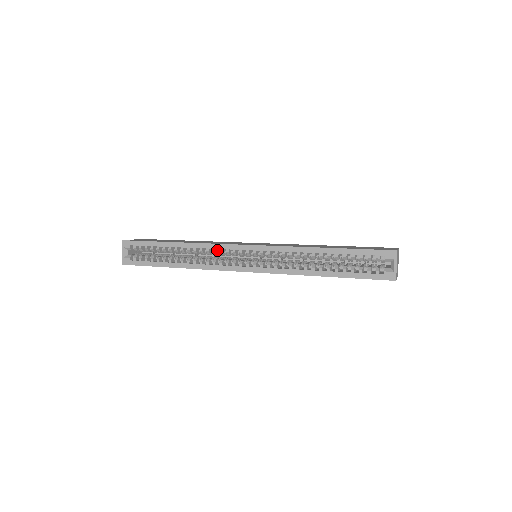
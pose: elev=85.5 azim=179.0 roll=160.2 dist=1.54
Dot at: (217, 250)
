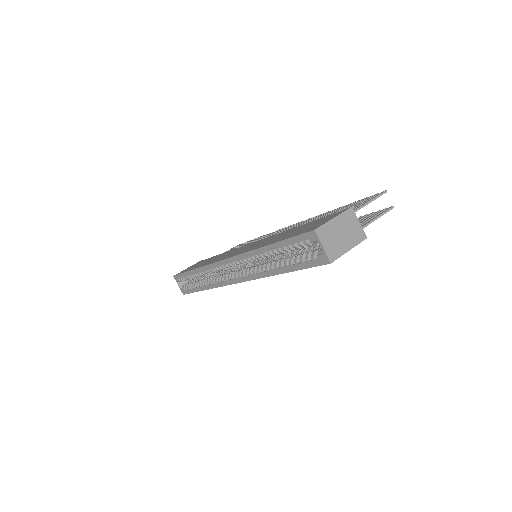
Dot at: occluded
